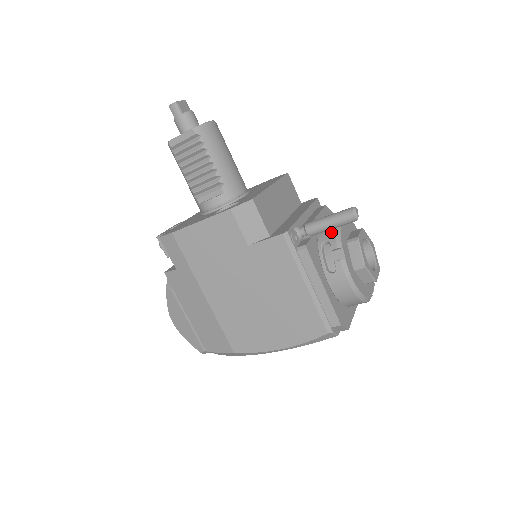
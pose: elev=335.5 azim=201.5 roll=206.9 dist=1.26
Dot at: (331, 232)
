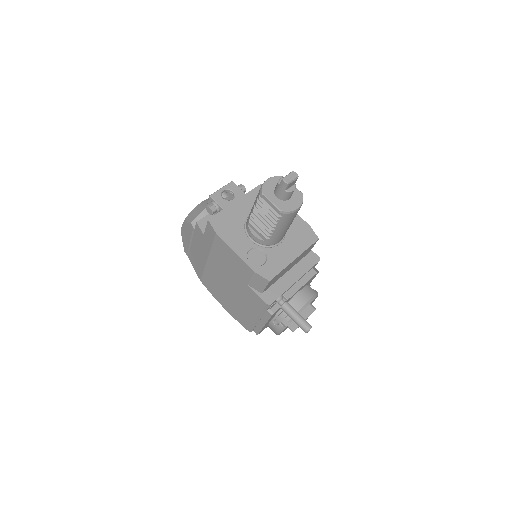
Dot at: occluded
